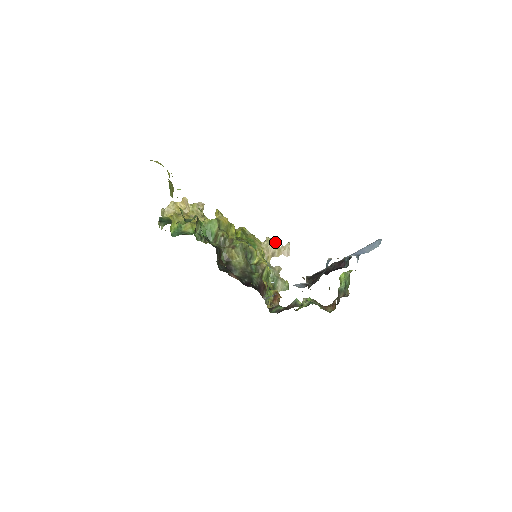
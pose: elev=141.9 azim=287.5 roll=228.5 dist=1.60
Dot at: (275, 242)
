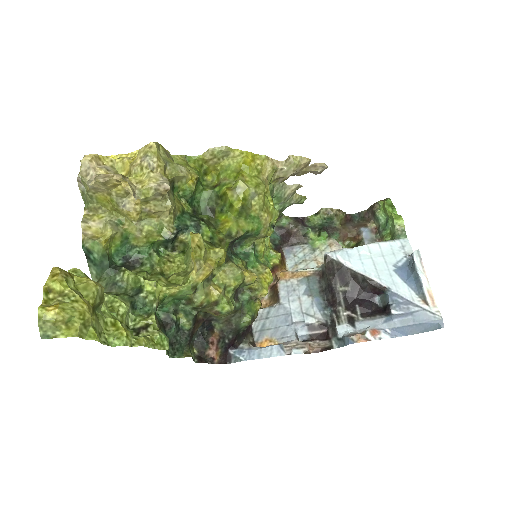
Dot at: (302, 165)
